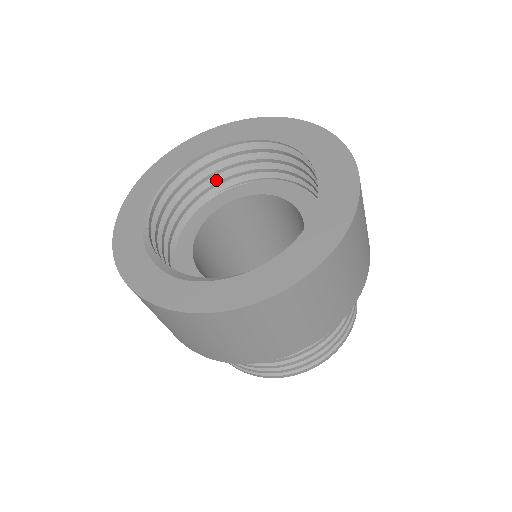
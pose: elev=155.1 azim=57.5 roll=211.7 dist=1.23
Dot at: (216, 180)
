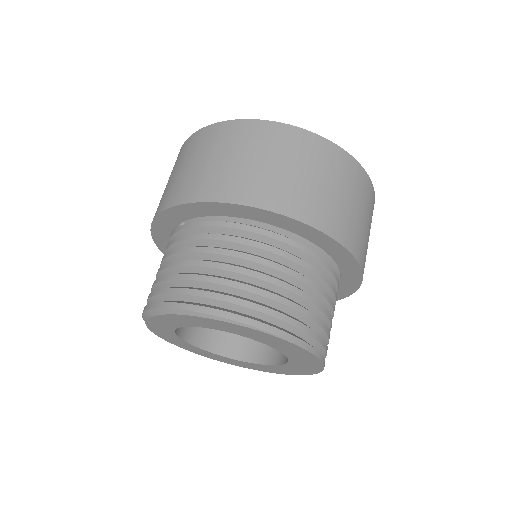
Dot at: occluded
